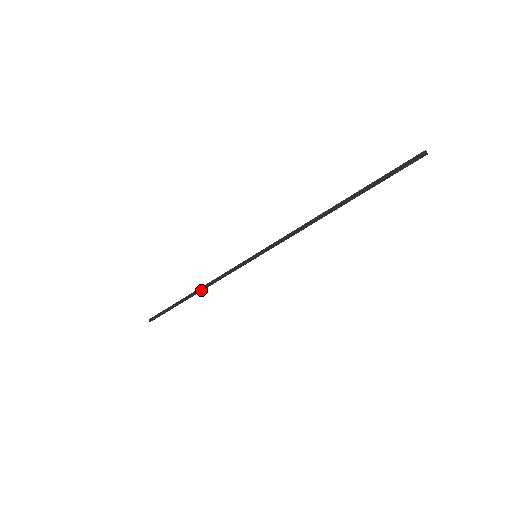
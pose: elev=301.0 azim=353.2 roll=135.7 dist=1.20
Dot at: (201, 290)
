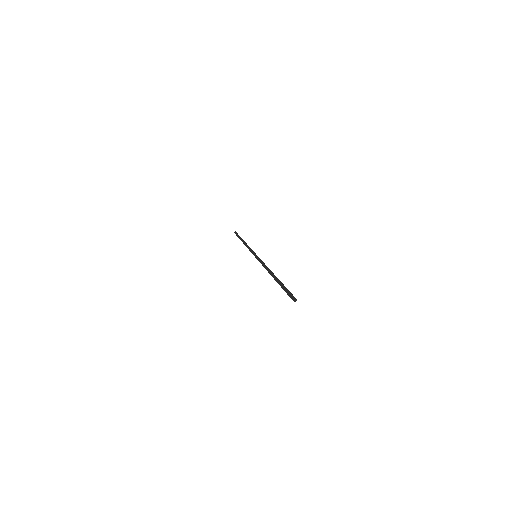
Dot at: occluded
